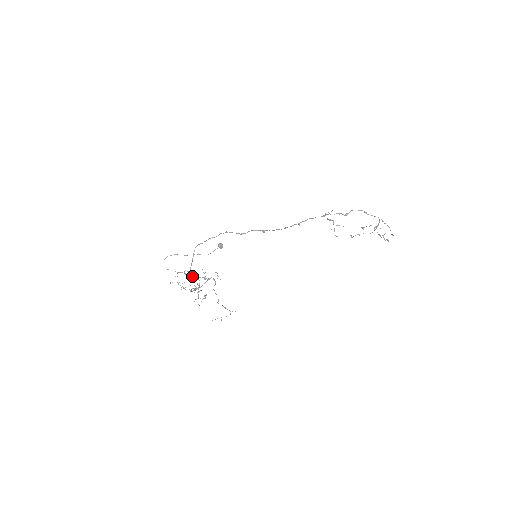
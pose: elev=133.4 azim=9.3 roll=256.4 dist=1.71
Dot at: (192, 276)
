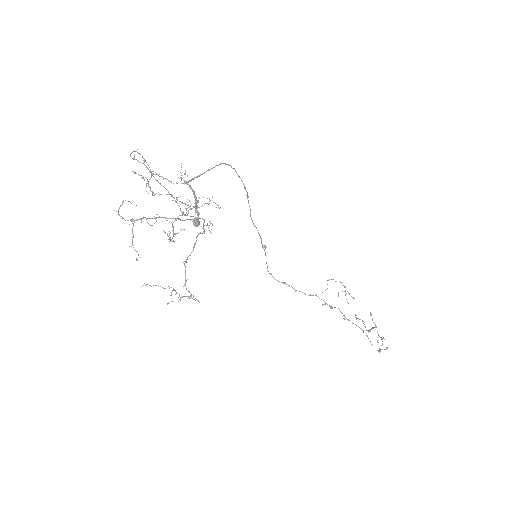
Dot at: (190, 187)
